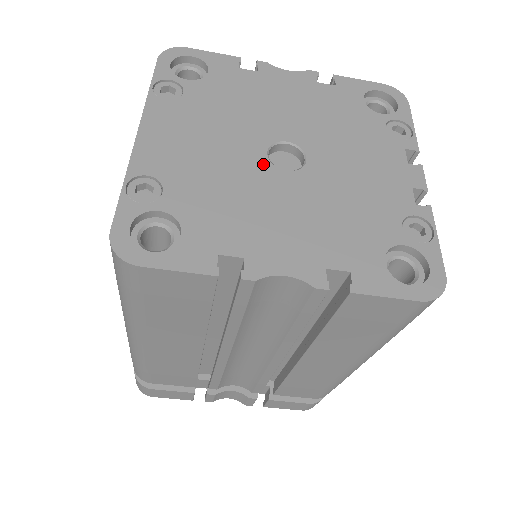
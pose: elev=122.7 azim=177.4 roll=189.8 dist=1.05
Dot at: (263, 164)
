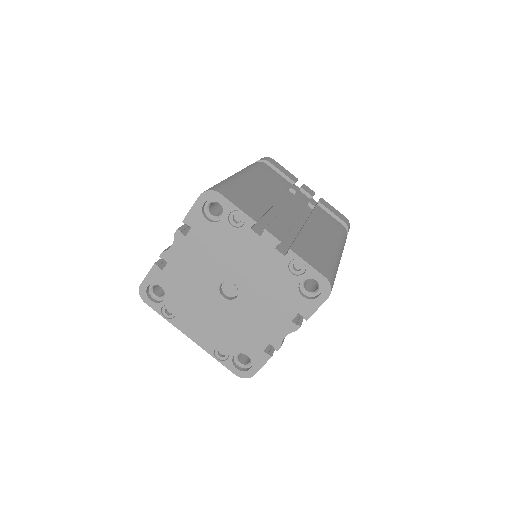
Dot at: (228, 305)
